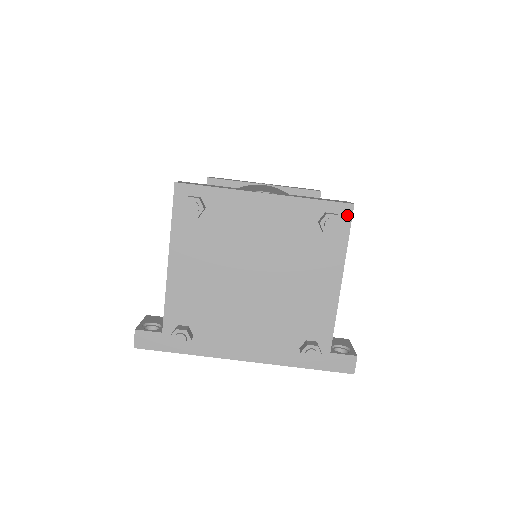
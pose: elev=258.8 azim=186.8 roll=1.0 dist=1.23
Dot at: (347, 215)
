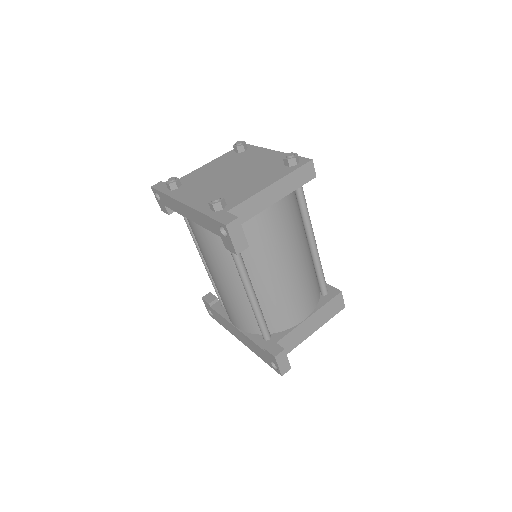
Dot at: (304, 162)
